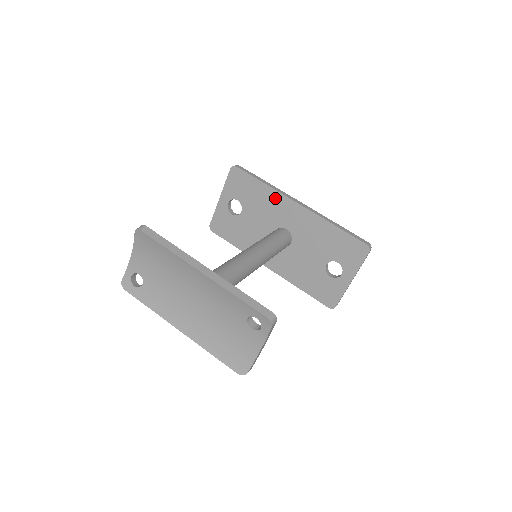
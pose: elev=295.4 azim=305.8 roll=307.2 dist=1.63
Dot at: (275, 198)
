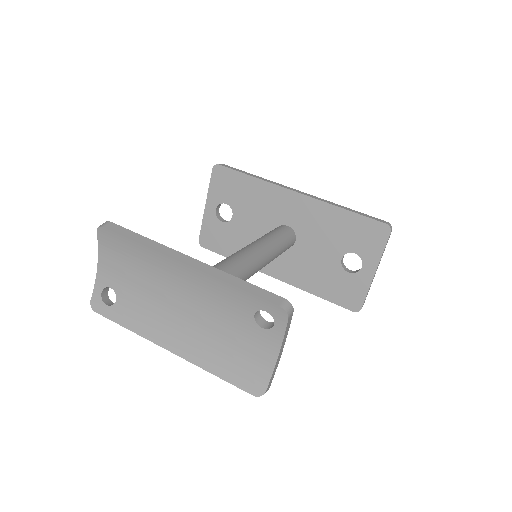
Dot at: (269, 191)
